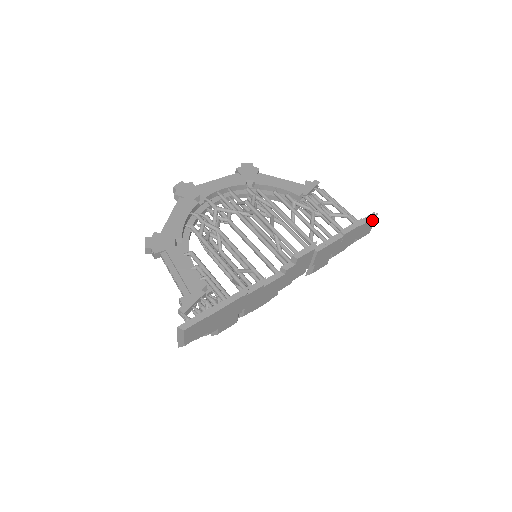
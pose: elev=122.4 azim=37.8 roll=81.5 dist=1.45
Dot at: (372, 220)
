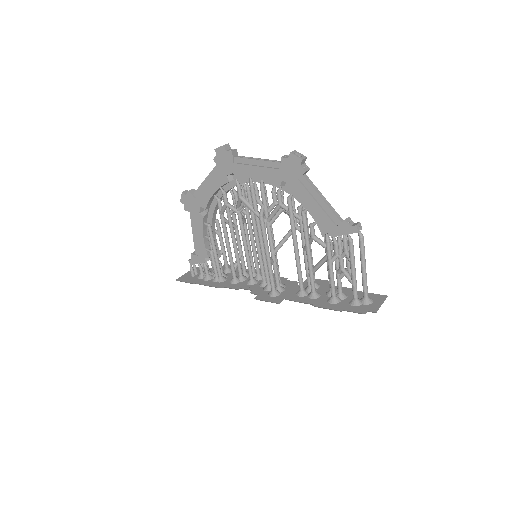
Dot at: (366, 311)
